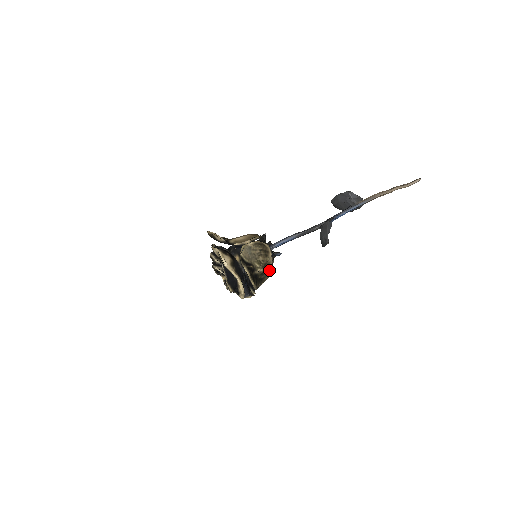
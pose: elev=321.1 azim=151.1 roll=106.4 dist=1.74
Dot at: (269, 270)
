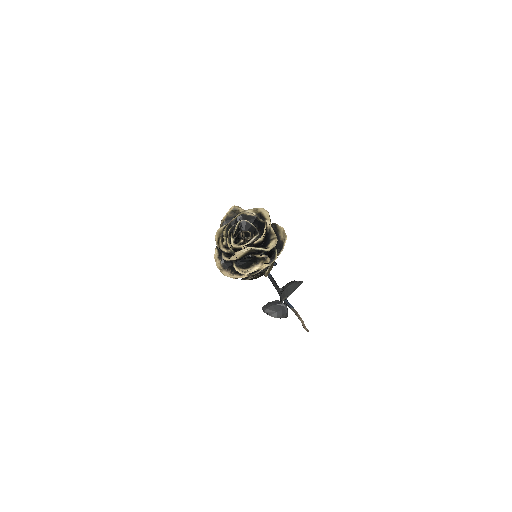
Dot at: (274, 262)
